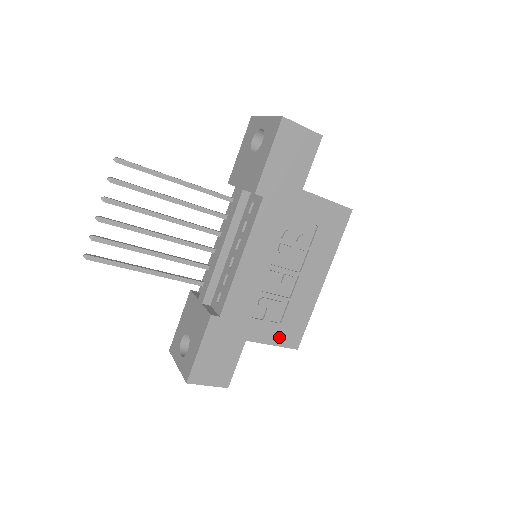
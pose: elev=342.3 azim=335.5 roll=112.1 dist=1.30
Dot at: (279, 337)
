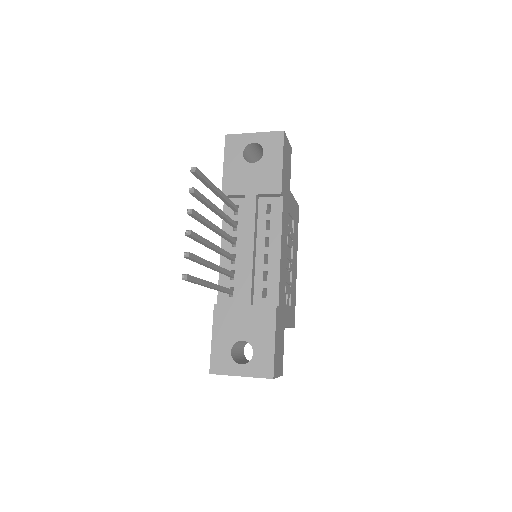
Dot at: (291, 319)
